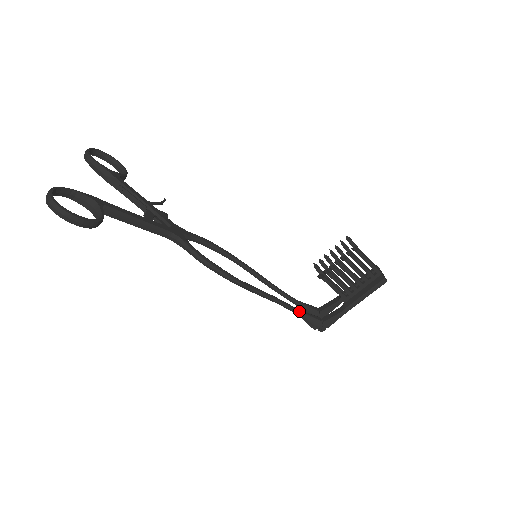
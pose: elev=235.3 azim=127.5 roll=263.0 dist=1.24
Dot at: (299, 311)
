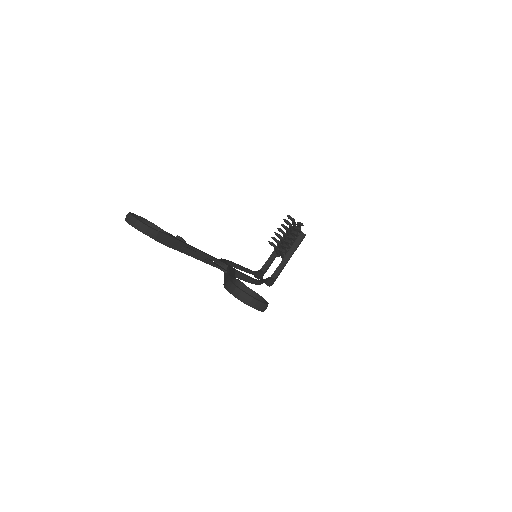
Dot at: (267, 280)
